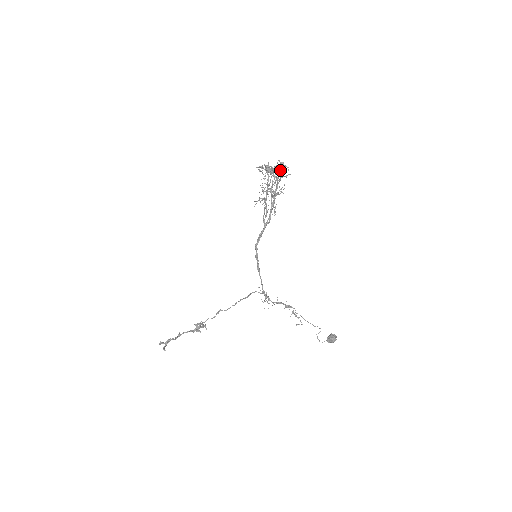
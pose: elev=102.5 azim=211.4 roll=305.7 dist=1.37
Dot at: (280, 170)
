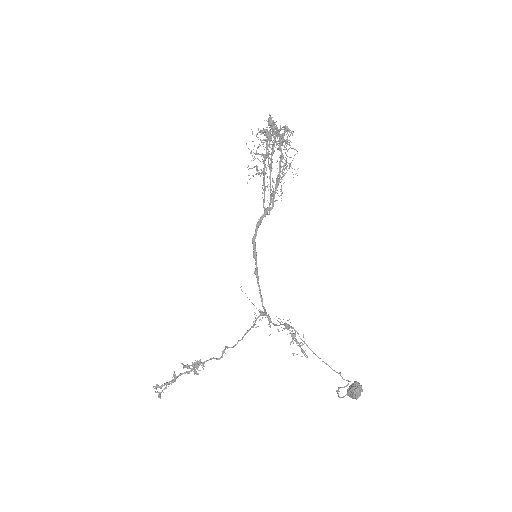
Dot at: (269, 122)
